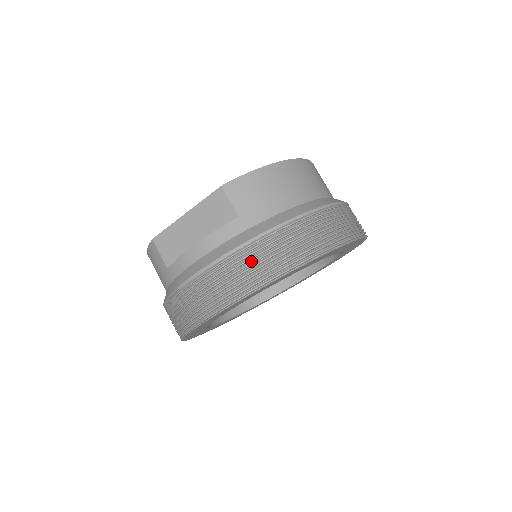
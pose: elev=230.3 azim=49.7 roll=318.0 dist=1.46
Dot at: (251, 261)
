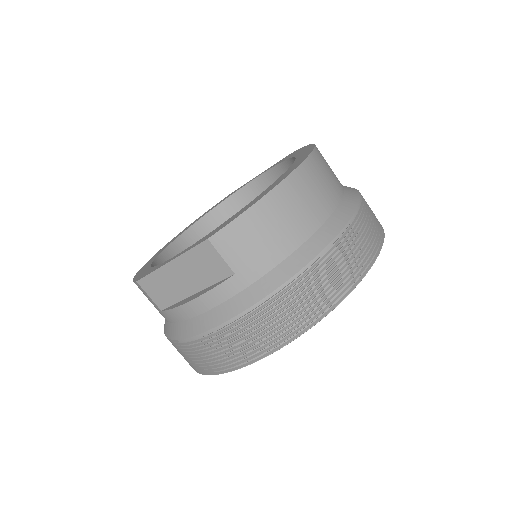
Dot at: (257, 328)
